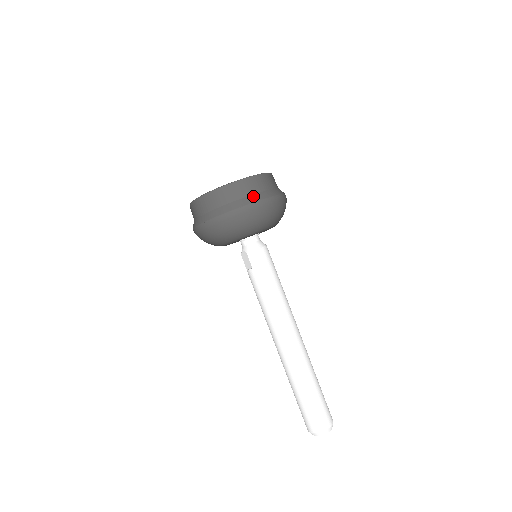
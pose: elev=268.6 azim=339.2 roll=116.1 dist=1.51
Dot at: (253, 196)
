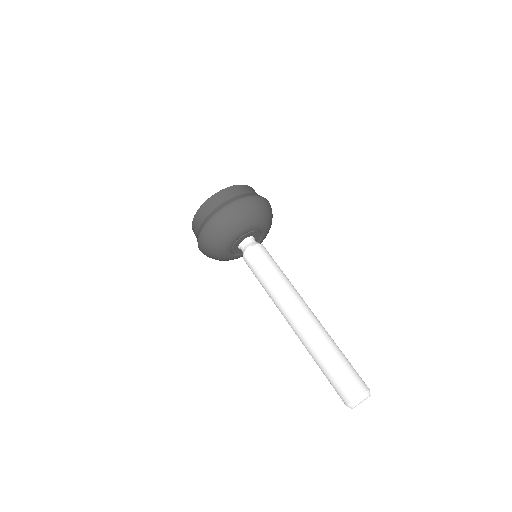
Dot at: occluded
